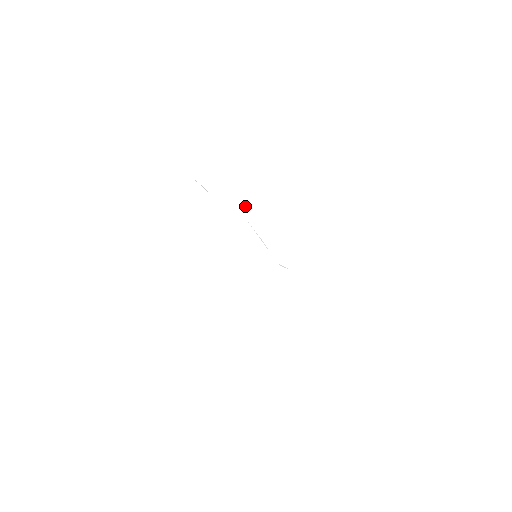
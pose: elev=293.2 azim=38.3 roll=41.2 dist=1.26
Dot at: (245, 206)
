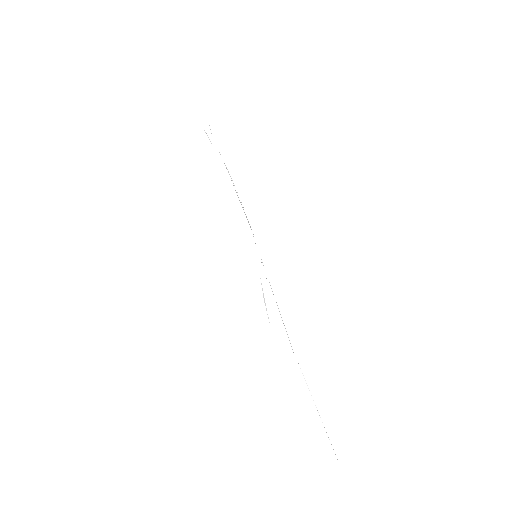
Dot at: occluded
